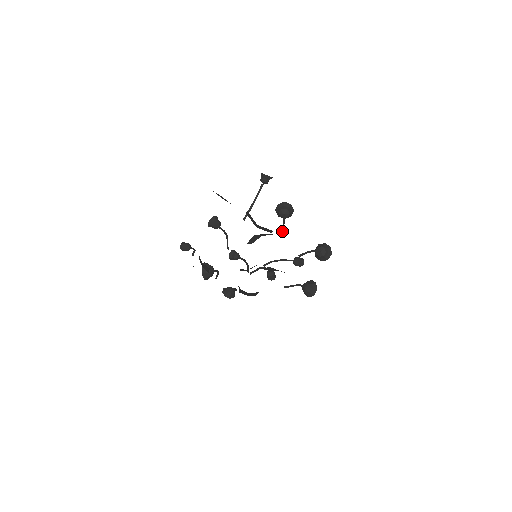
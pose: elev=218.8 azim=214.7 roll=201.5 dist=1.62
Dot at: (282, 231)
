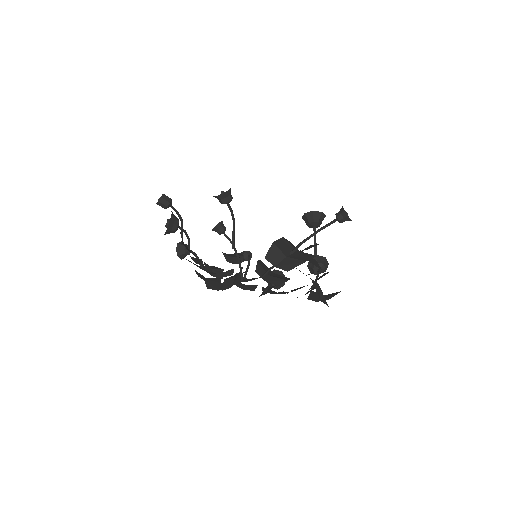
Dot at: (316, 269)
